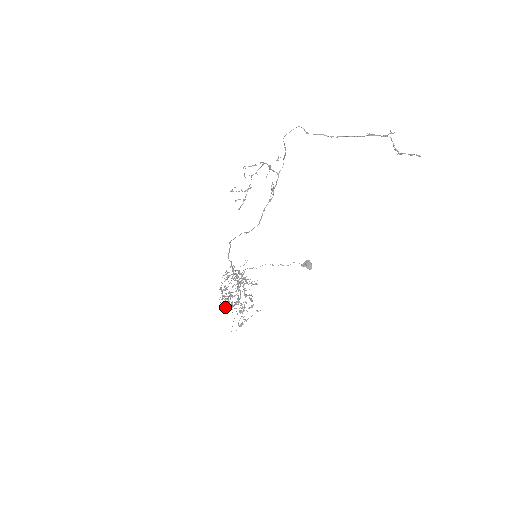
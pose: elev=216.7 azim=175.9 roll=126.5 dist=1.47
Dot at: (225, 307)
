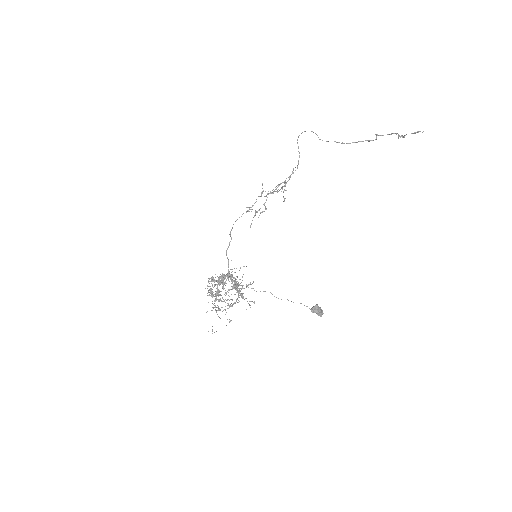
Dot at: occluded
